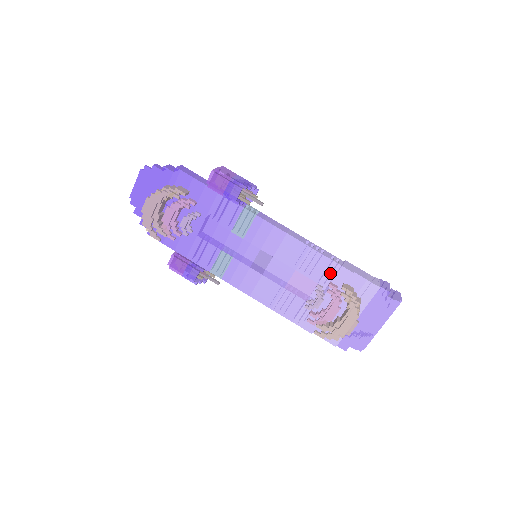
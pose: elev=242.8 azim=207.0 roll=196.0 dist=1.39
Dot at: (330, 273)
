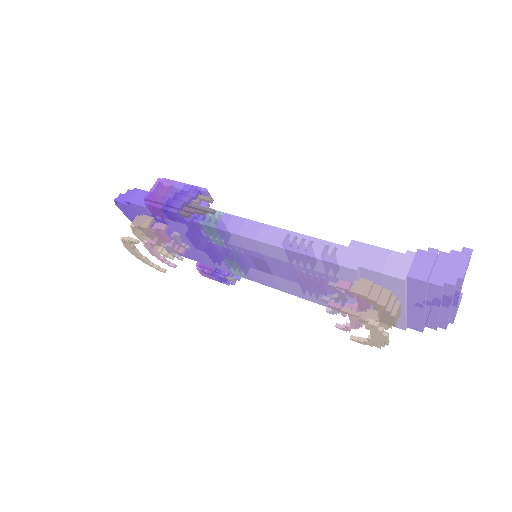
Dot at: (331, 271)
